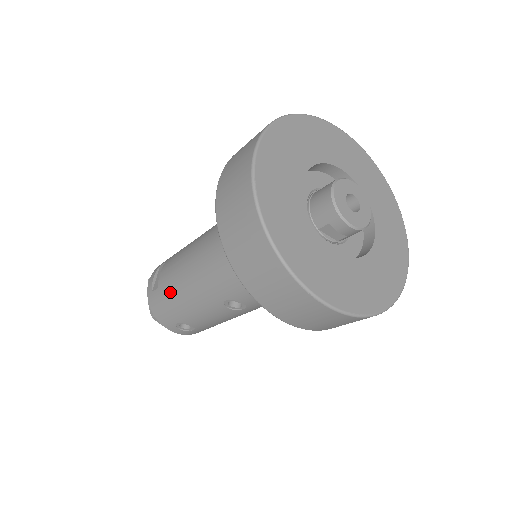
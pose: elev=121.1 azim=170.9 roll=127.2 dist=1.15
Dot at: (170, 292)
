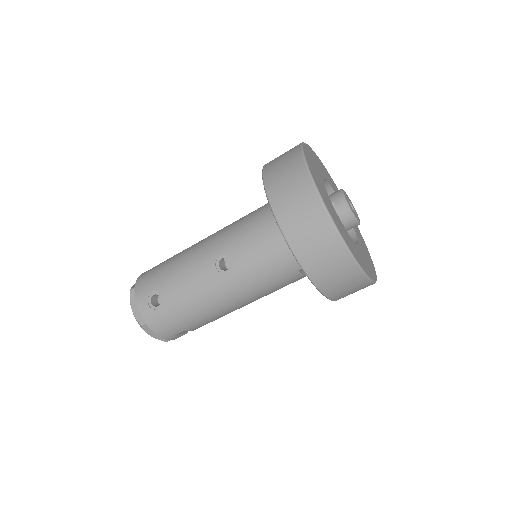
Dot at: (170, 261)
